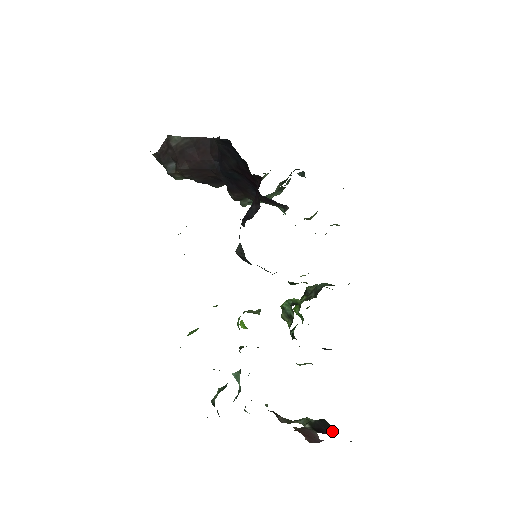
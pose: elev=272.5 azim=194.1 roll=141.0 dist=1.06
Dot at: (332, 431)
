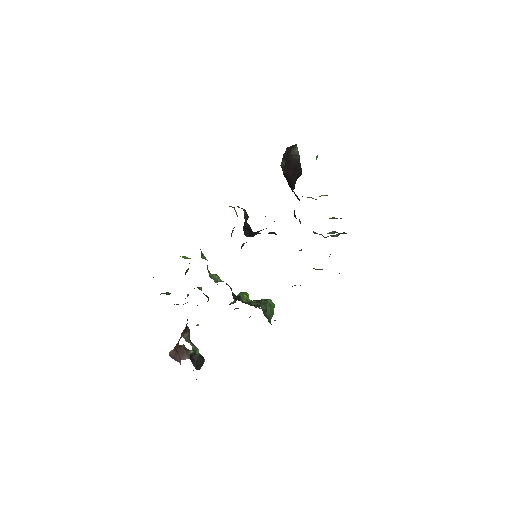
Dot at: (199, 367)
